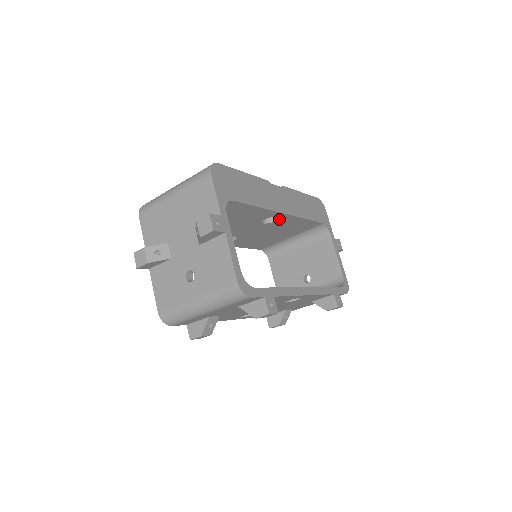
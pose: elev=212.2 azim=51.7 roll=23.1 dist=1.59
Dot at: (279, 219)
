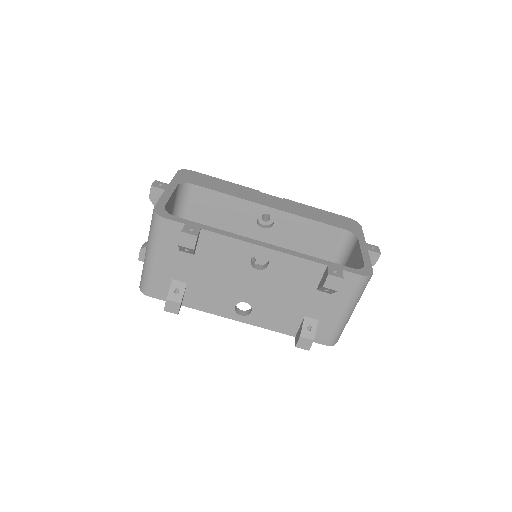
Dot at: (275, 219)
